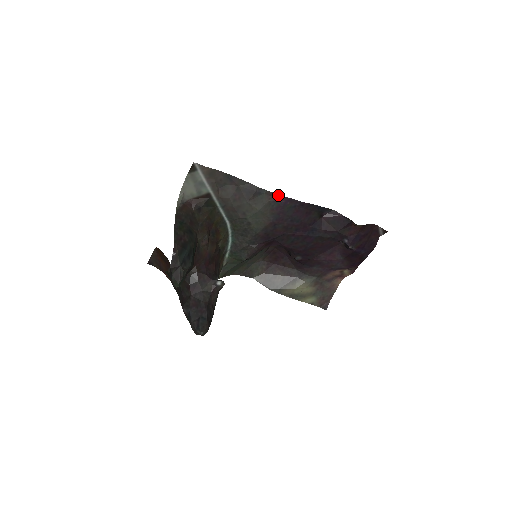
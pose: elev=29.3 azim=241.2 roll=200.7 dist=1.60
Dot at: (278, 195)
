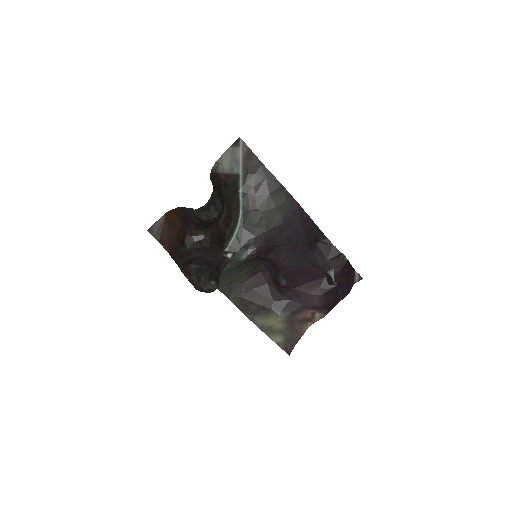
Dot at: (294, 200)
